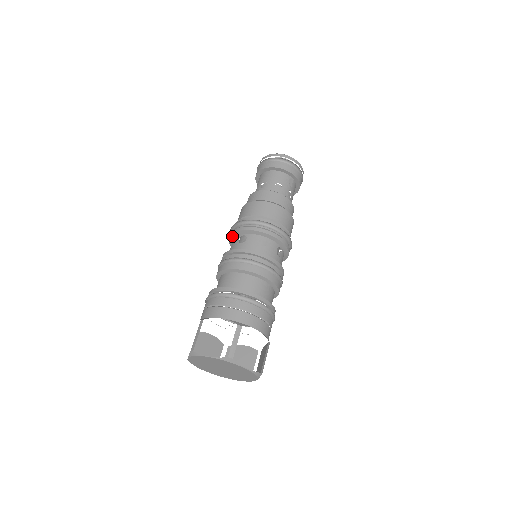
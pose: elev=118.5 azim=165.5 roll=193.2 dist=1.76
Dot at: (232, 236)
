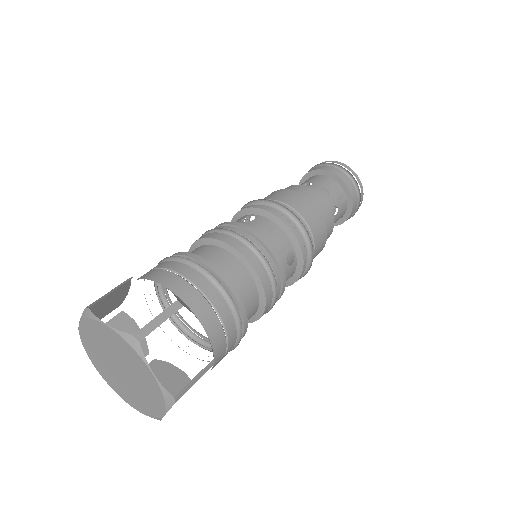
Dot at: (237, 216)
